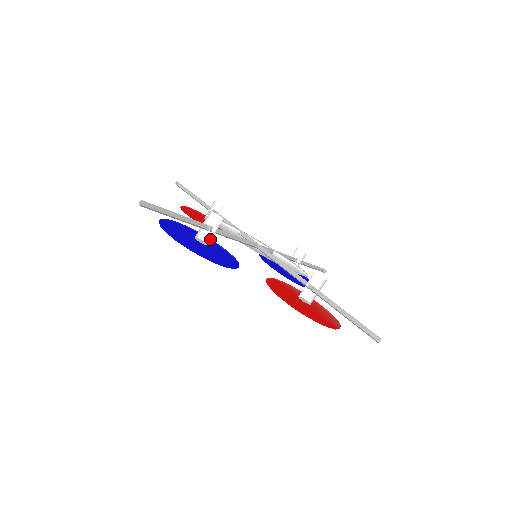
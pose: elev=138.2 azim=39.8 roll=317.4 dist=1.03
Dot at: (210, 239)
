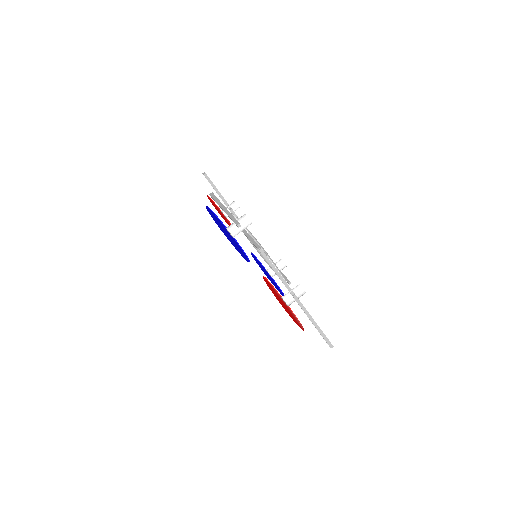
Dot at: (236, 234)
